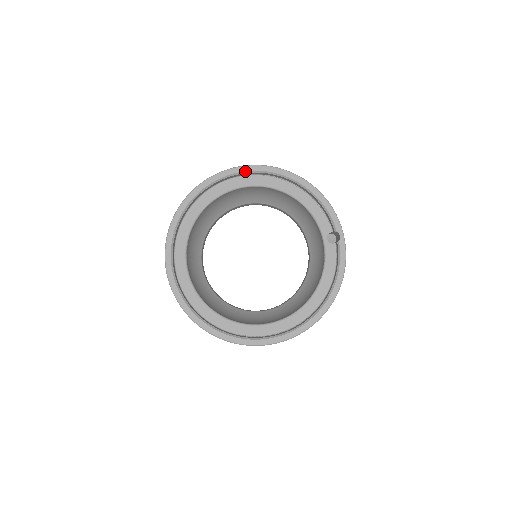
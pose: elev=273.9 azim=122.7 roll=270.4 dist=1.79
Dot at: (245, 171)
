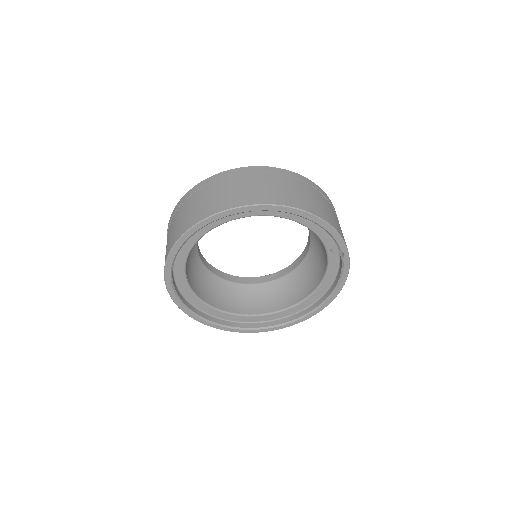
Dot at: (237, 213)
